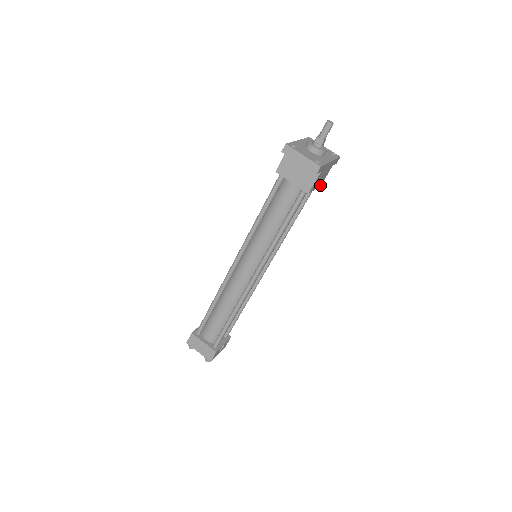
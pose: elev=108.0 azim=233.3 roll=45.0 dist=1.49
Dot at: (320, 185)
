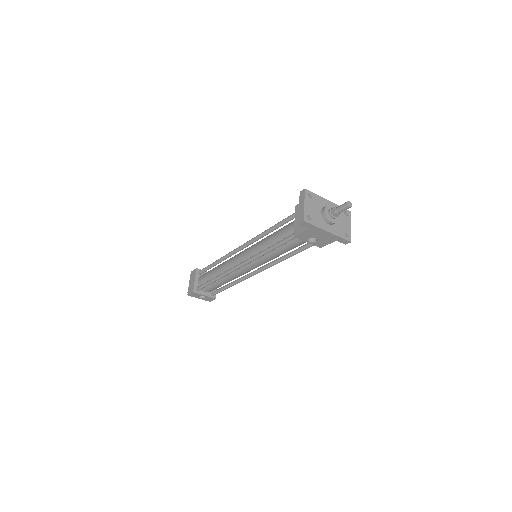
Dot at: (320, 246)
